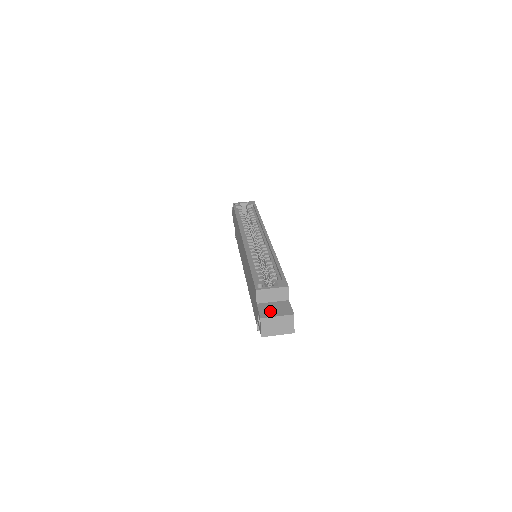
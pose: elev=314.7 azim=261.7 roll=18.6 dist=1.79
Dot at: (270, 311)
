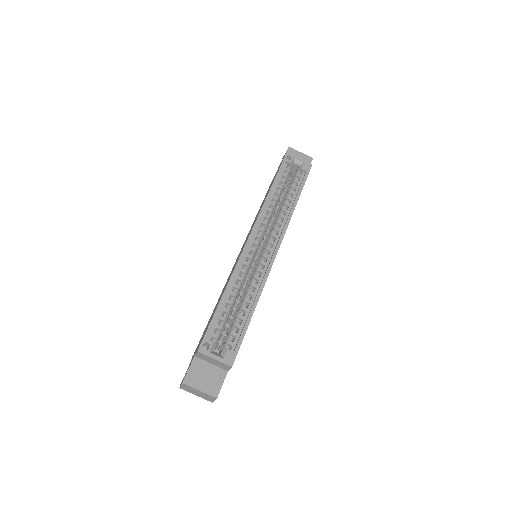
Dot at: (198, 378)
